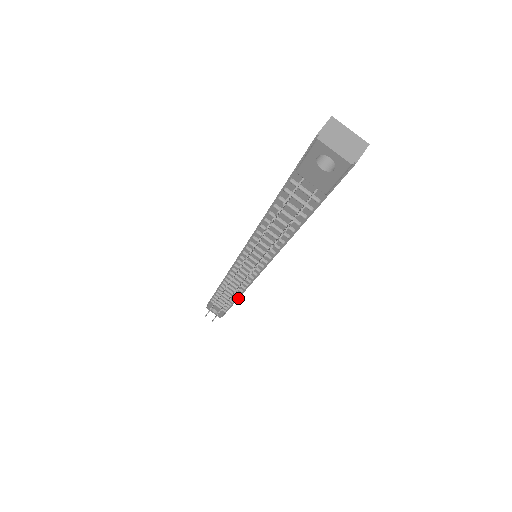
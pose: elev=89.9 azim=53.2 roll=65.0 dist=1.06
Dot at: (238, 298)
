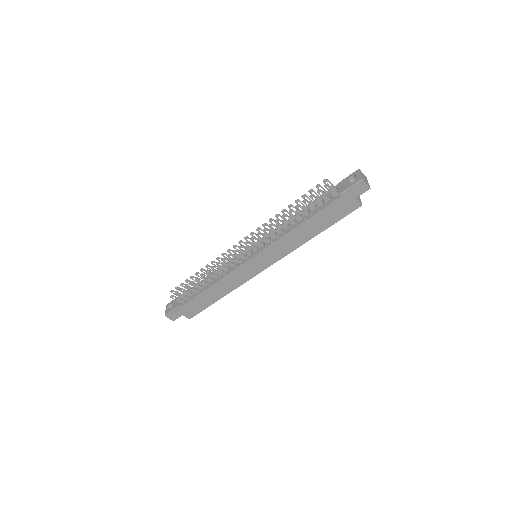
Dot at: (207, 288)
